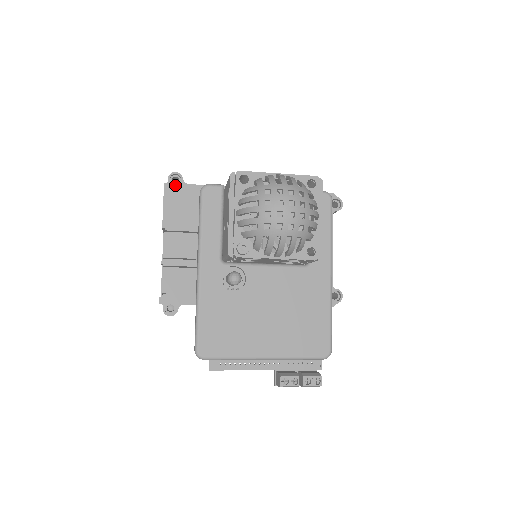
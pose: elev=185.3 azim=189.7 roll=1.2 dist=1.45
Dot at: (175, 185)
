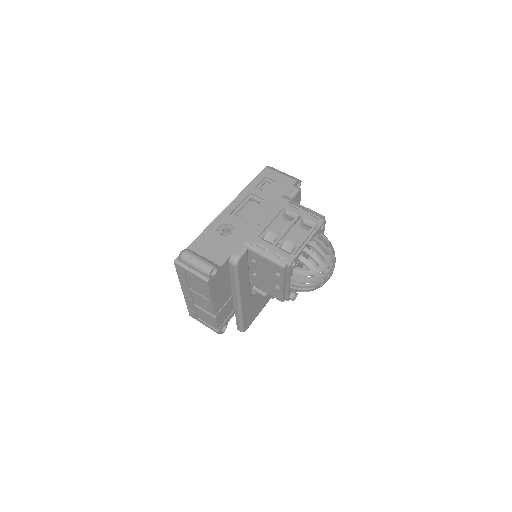
Dot at: (214, 275)
